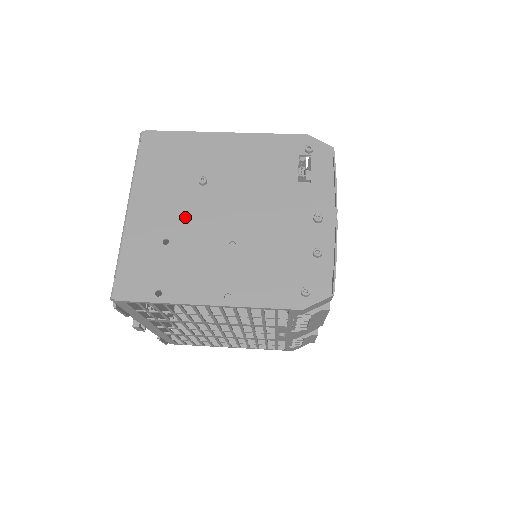
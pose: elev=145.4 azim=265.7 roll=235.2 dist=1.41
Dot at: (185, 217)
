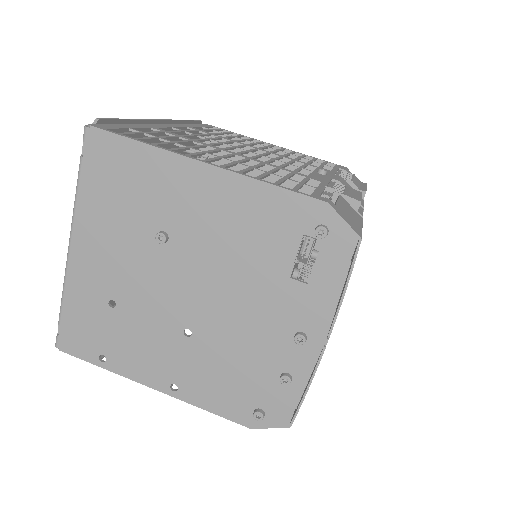
Dot at: (136, 280)
